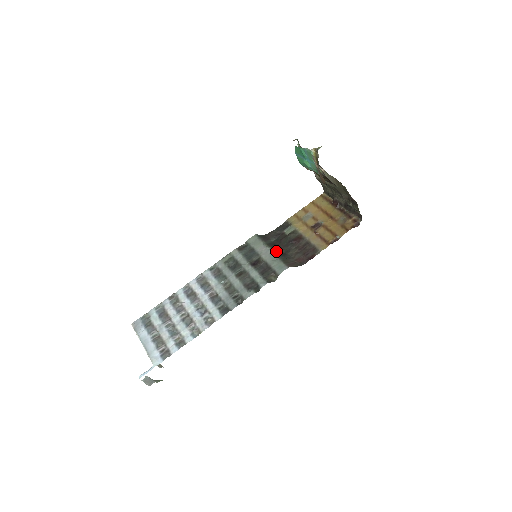
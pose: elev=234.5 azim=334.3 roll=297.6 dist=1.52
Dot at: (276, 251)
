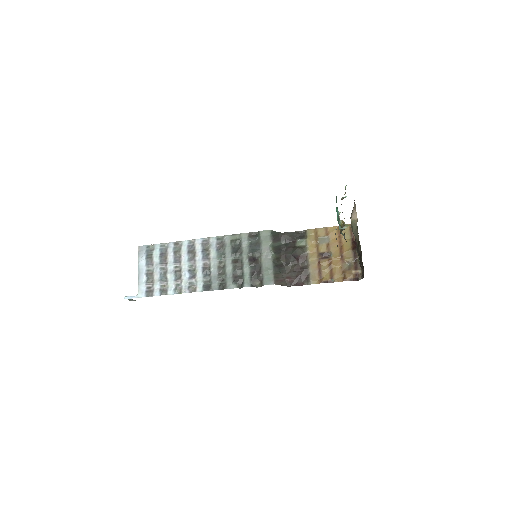
Dot at: (276, 259)
